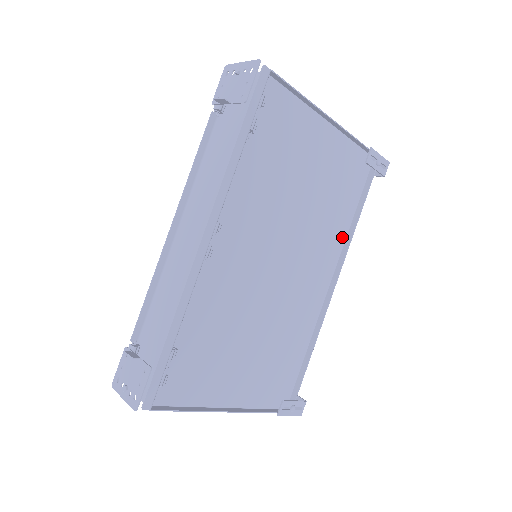
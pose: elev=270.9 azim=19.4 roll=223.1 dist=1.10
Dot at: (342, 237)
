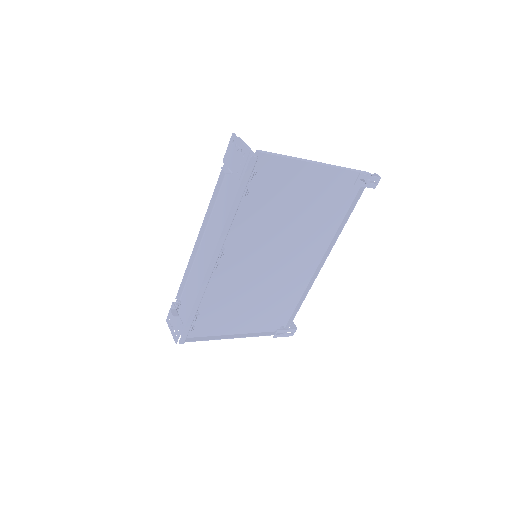
Dot at: (333, 231)
